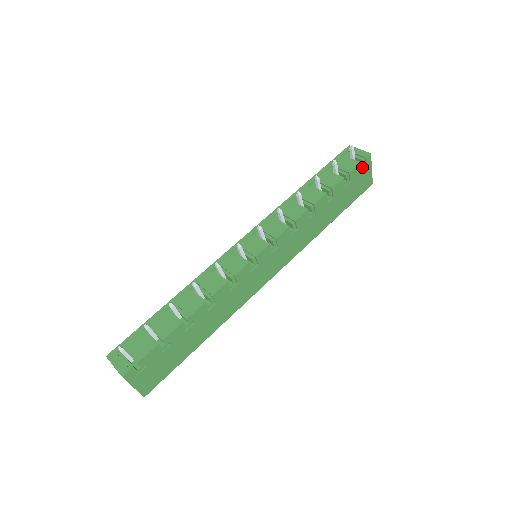
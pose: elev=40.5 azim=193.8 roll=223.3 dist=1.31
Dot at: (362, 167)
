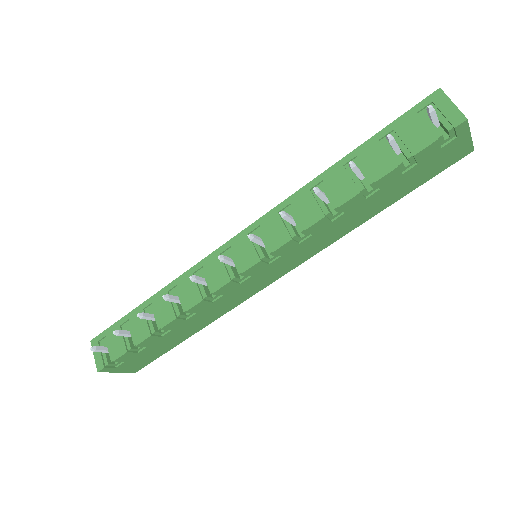
Dot at: (447, 138)
